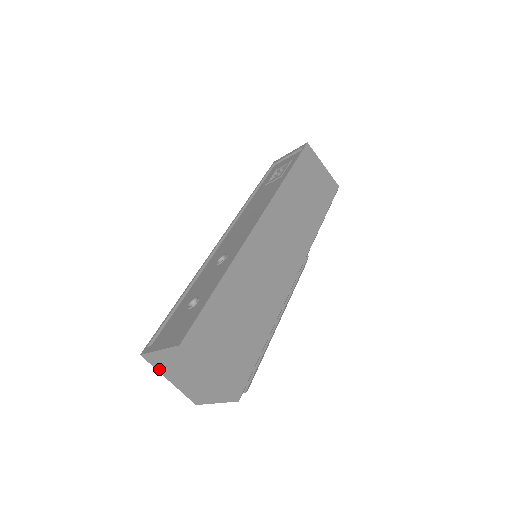
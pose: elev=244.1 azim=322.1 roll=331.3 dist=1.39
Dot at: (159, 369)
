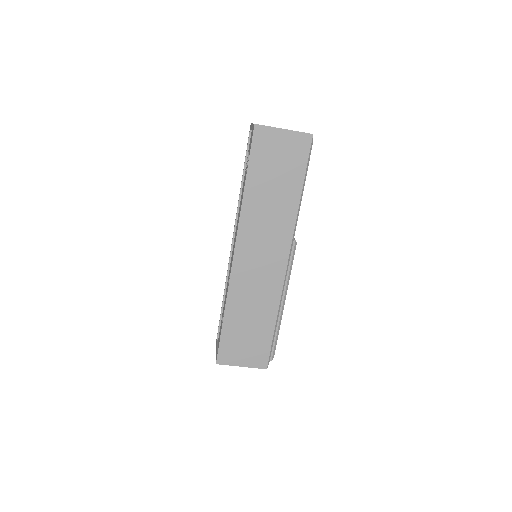
Dot at: occluded
